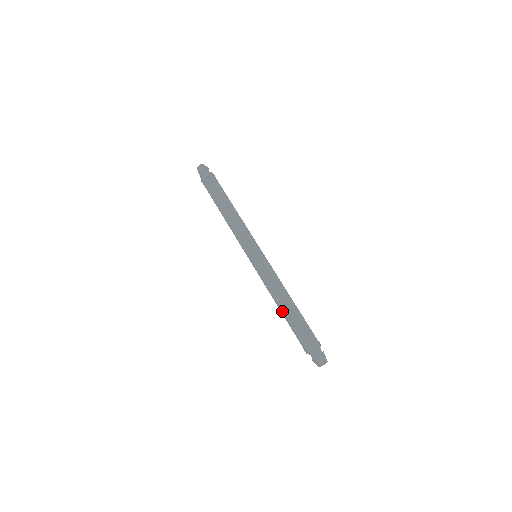
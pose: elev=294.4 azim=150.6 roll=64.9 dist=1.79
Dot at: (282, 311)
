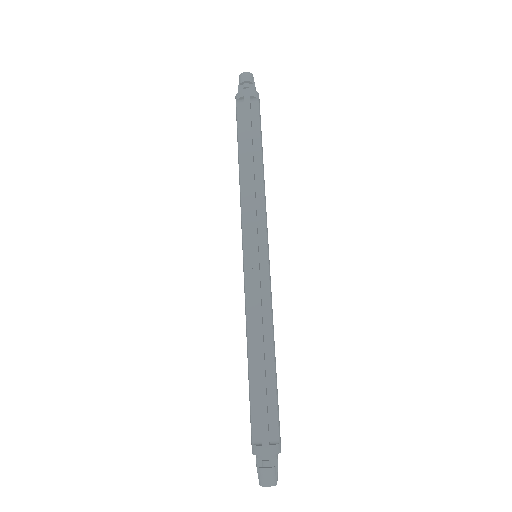
Dot at: occluded
